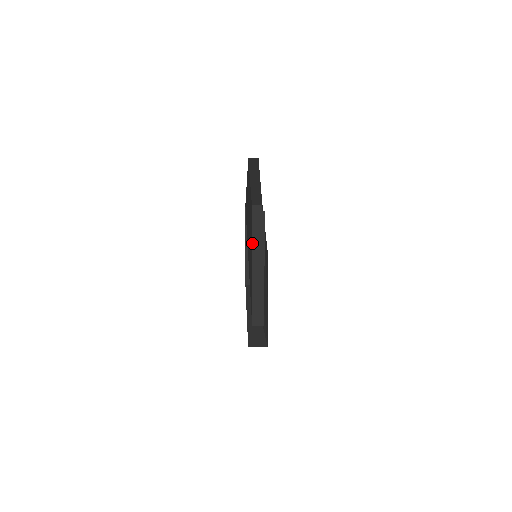
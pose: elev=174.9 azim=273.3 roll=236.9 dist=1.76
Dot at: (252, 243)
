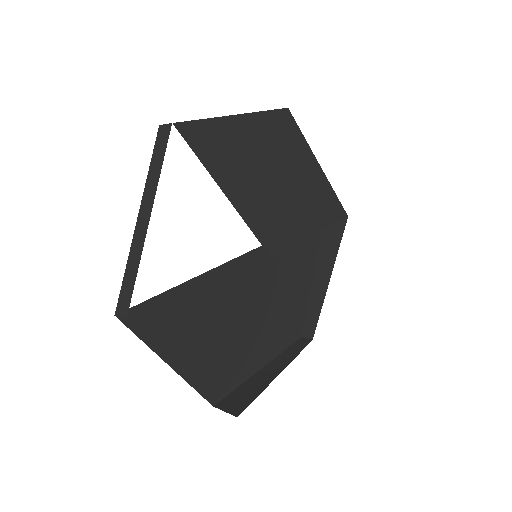
Dot at: (147, 175)
